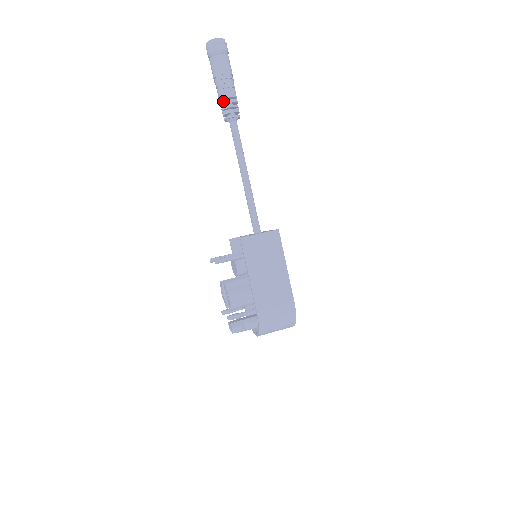
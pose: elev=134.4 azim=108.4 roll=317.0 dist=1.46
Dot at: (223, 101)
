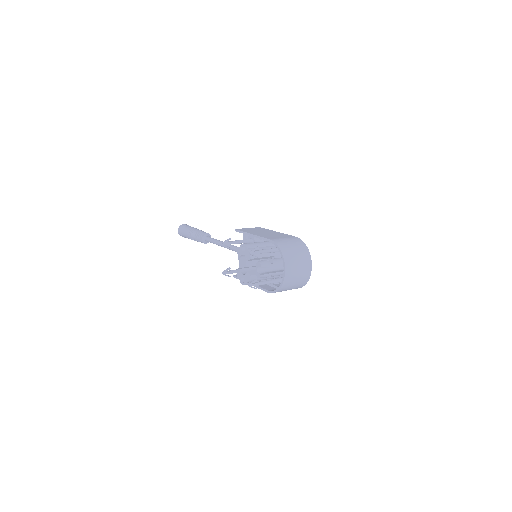
Dot at: occluded
